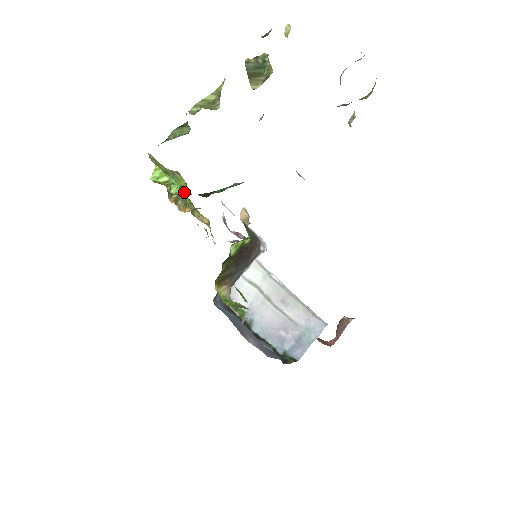
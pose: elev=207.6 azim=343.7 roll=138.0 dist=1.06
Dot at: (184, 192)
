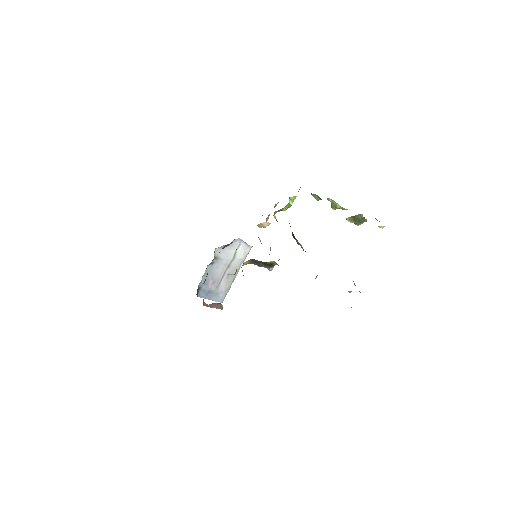
Dot at: occluded
